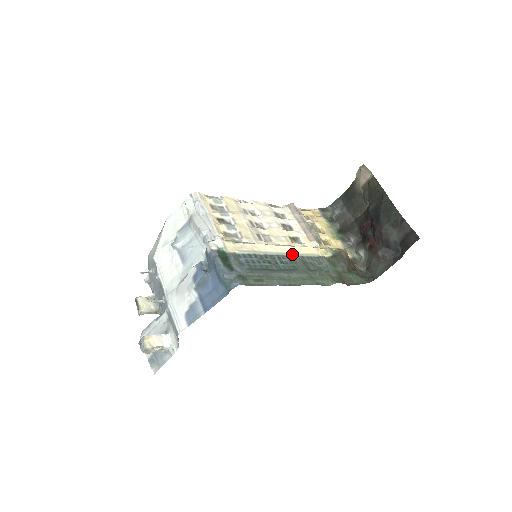
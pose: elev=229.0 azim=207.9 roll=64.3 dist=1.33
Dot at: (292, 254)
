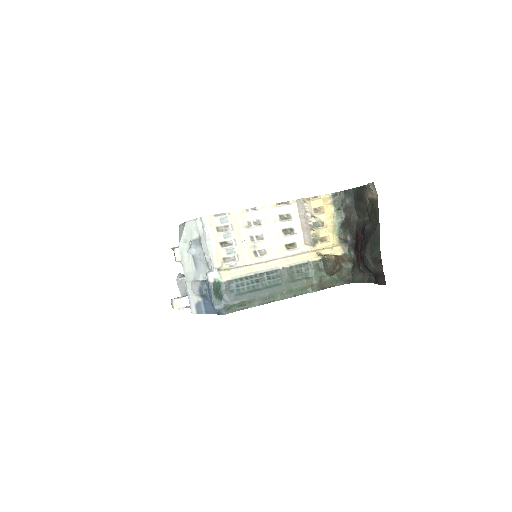
Dot at: (281, 267)
